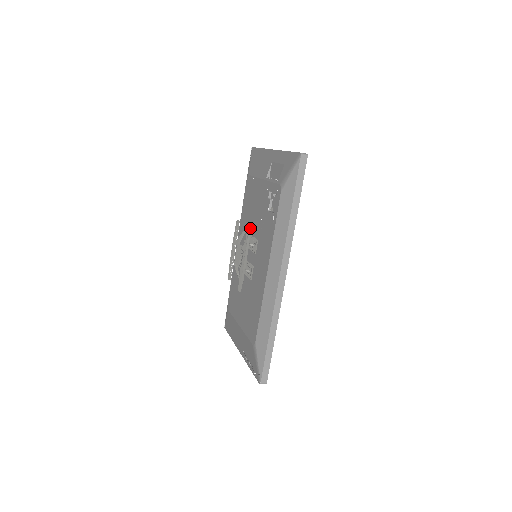
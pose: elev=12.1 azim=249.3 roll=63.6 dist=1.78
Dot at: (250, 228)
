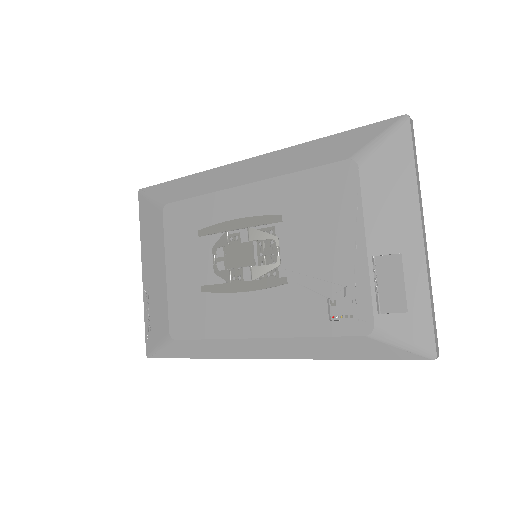
Dot at: (287, 283)
